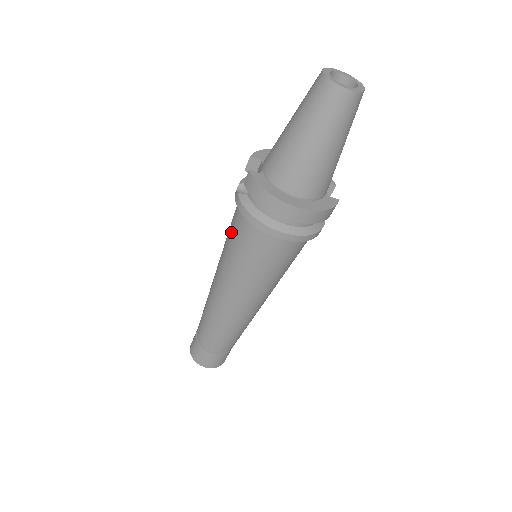
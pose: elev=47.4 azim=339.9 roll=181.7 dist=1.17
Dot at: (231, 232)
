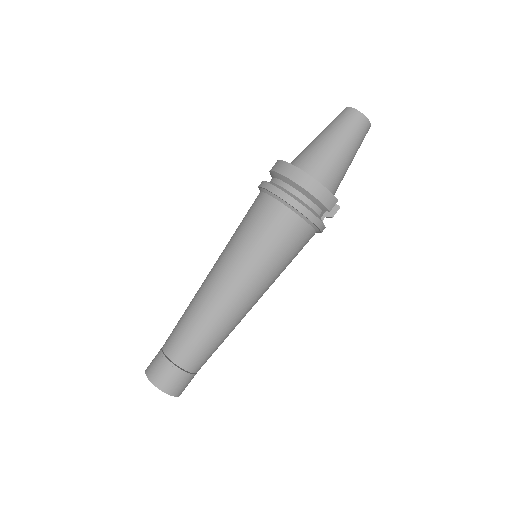
Dot at: occluded
